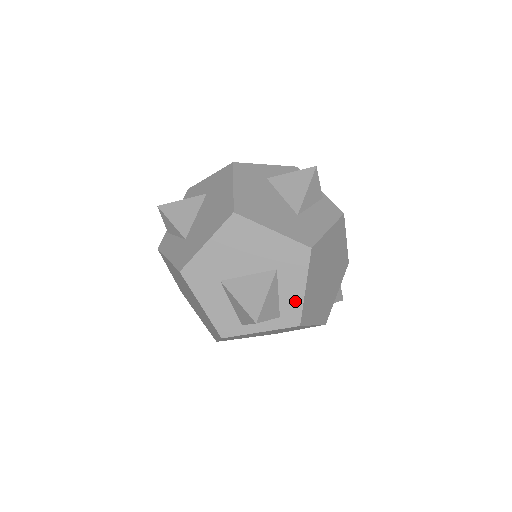
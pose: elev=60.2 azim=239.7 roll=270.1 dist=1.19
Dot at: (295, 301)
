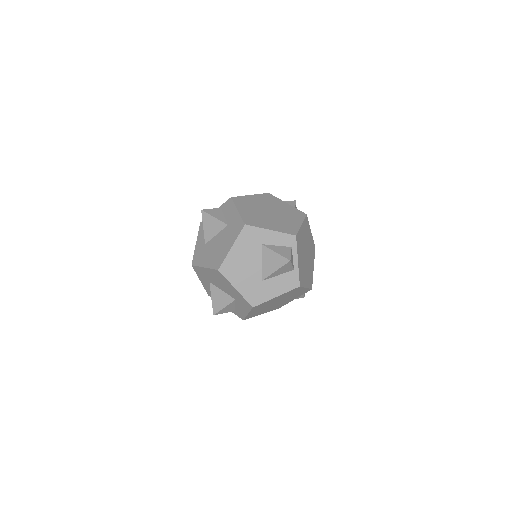
Dot at: (242, 313)
